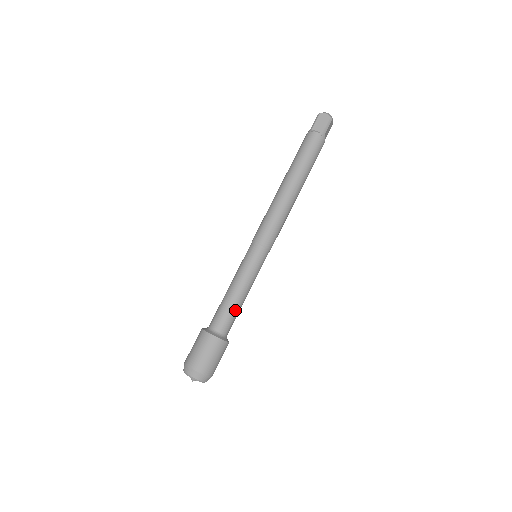
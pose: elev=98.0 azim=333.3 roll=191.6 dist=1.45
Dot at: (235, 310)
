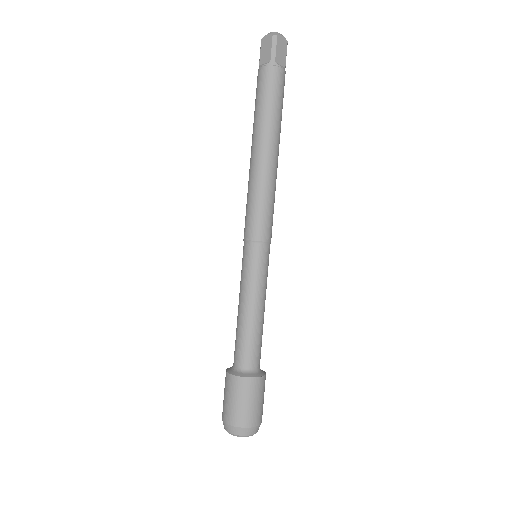
Dot at: (262, 333)
